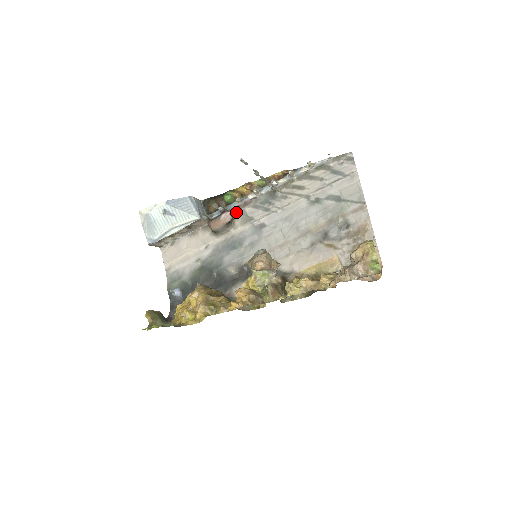
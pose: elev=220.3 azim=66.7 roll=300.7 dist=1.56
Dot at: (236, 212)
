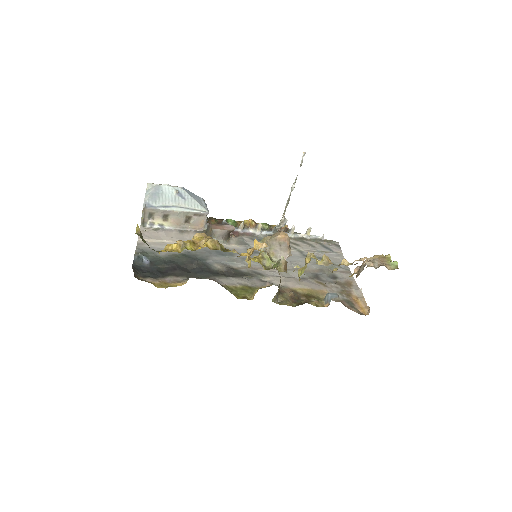
Dot at: (233, 235)
